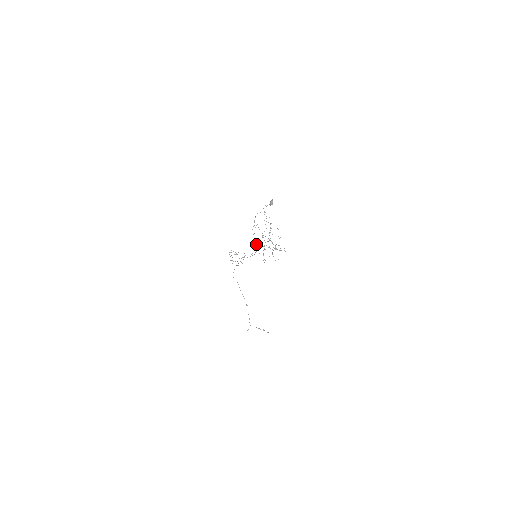
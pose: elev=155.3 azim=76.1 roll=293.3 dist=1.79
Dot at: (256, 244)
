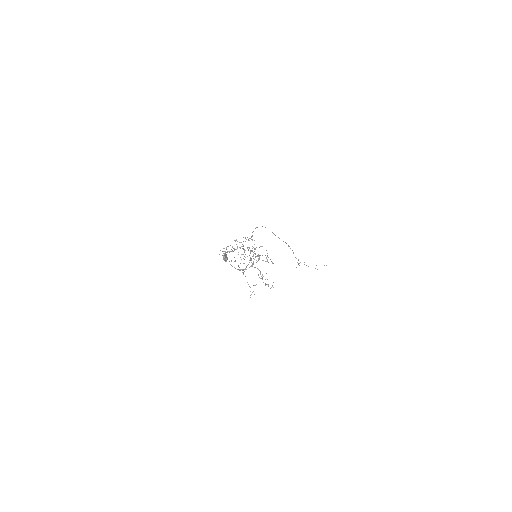
Dot at: occluded
